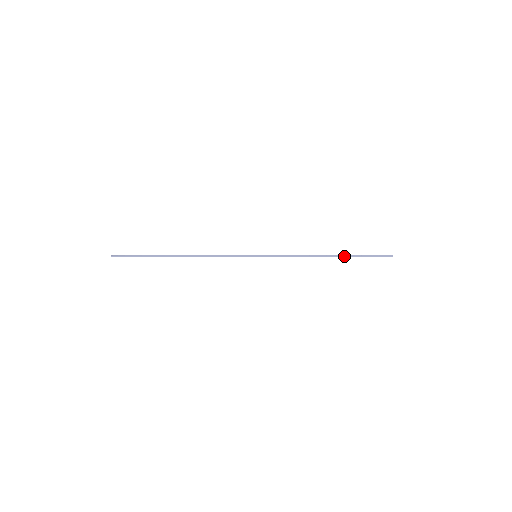
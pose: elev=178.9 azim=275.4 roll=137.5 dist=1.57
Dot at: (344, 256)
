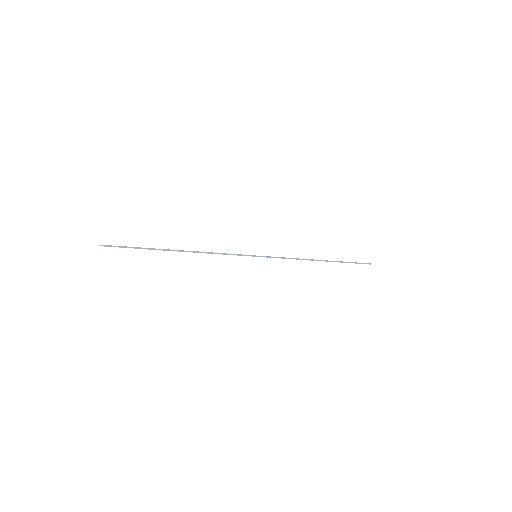
Dot at: (333, 261)
